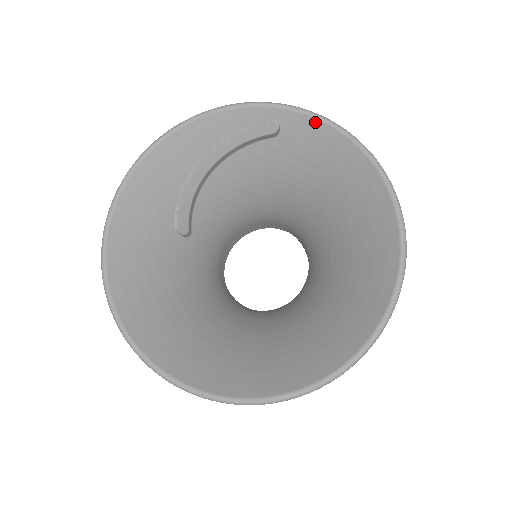
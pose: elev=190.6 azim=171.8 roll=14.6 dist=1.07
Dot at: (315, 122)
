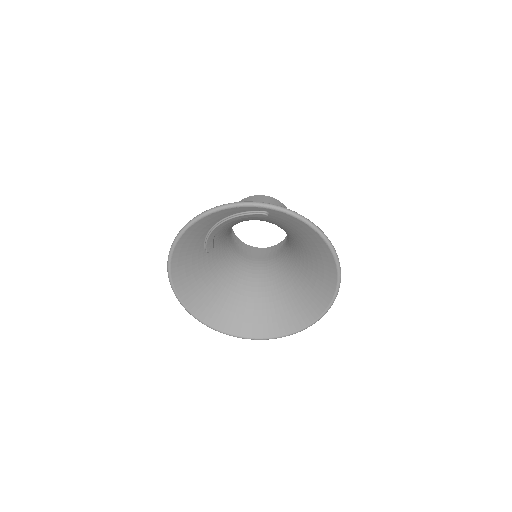
Dot at: (291, 217)
